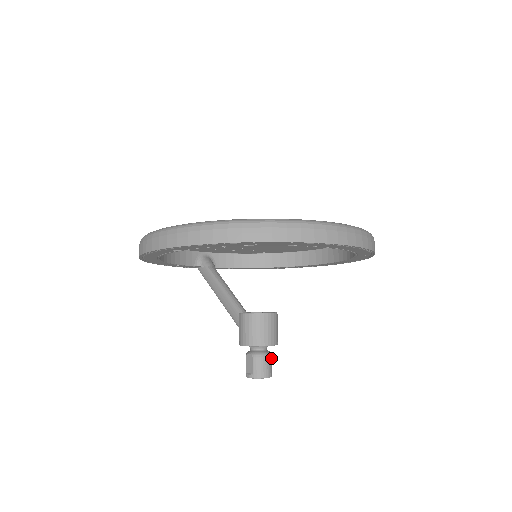
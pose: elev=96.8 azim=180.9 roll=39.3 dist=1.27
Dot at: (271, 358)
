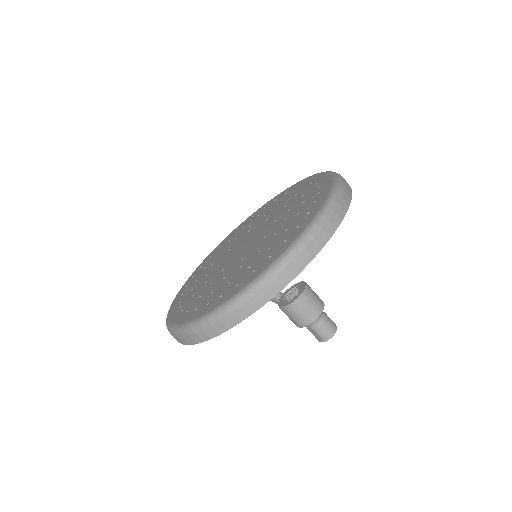
Dot at: (327, 317)
